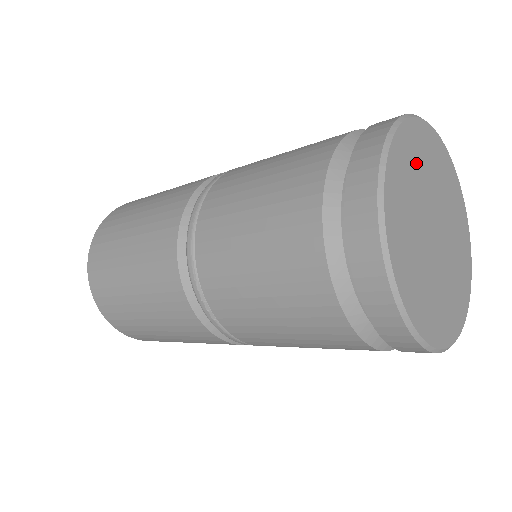
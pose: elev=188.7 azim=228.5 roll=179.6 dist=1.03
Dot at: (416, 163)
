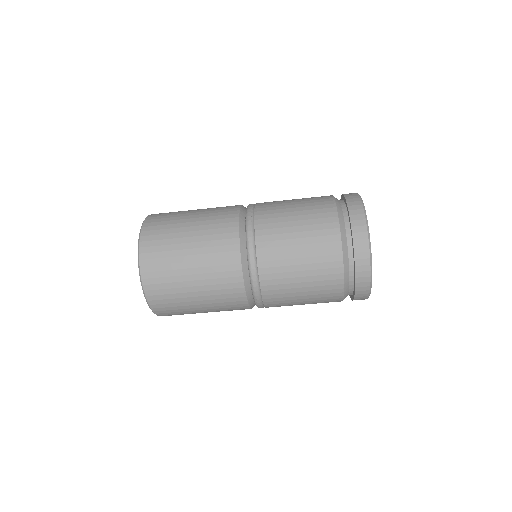
Dot at: occluded
